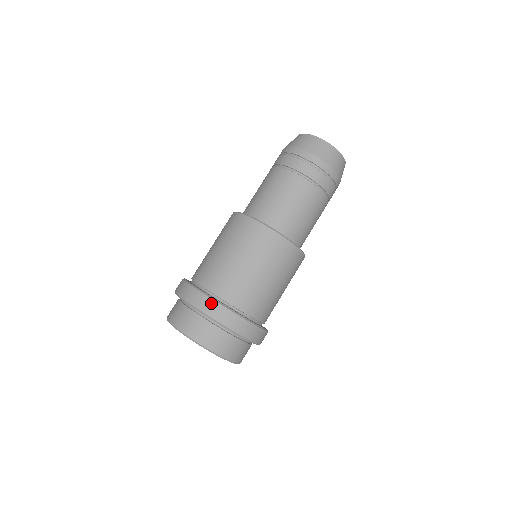
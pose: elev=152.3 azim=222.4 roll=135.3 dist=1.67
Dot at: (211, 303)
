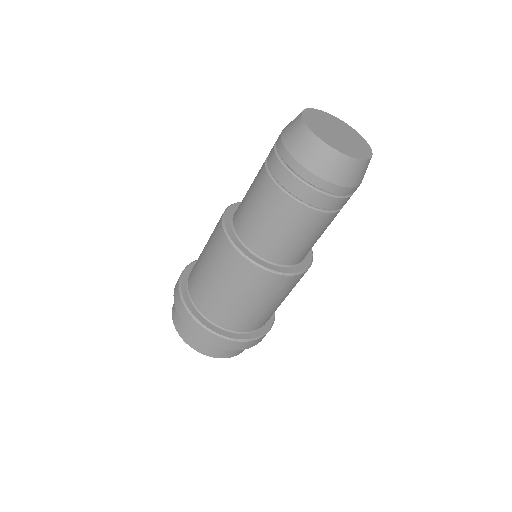
Dot at: (215, 338)
